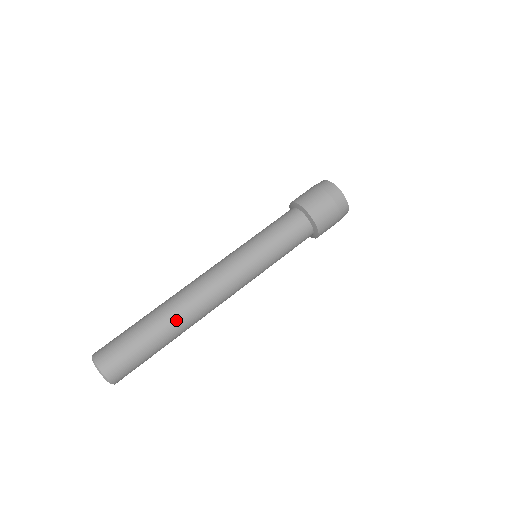
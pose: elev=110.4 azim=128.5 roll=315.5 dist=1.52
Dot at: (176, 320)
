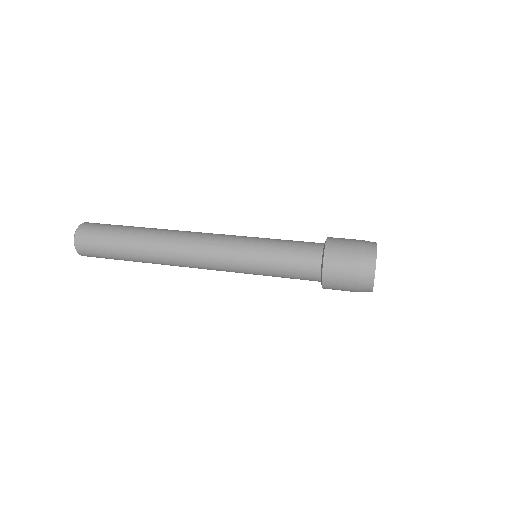
Dot at: (153, 231)
